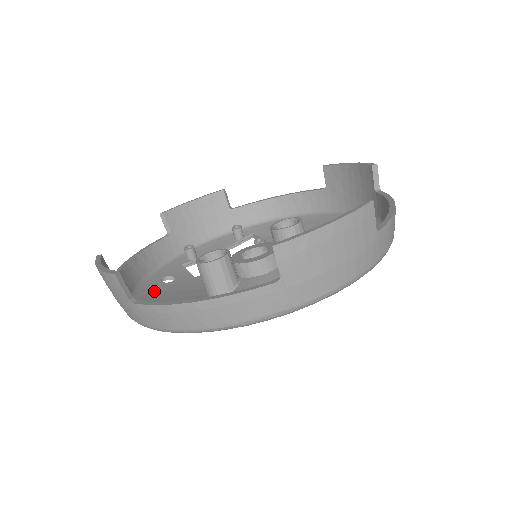
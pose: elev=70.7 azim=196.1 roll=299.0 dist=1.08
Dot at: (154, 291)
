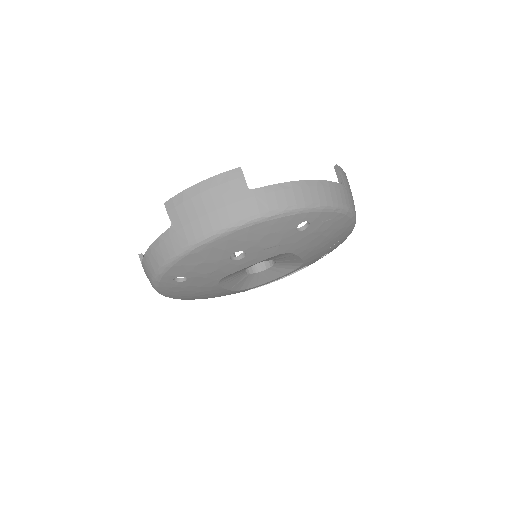
Dot at: occluded
